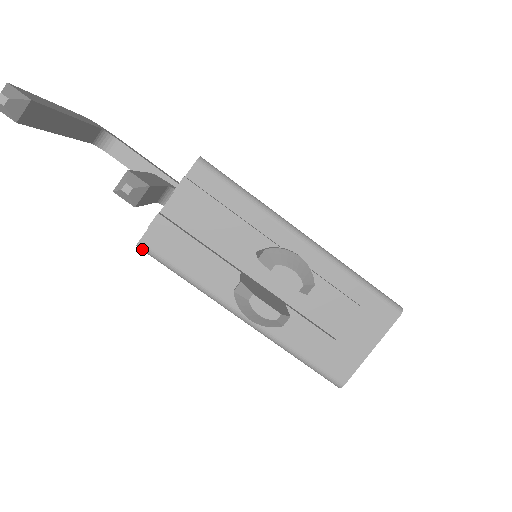
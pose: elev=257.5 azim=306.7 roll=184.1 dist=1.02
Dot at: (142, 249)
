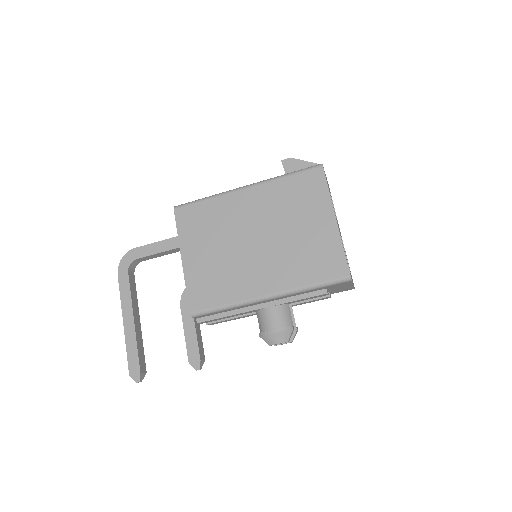
Dot at: occluded
